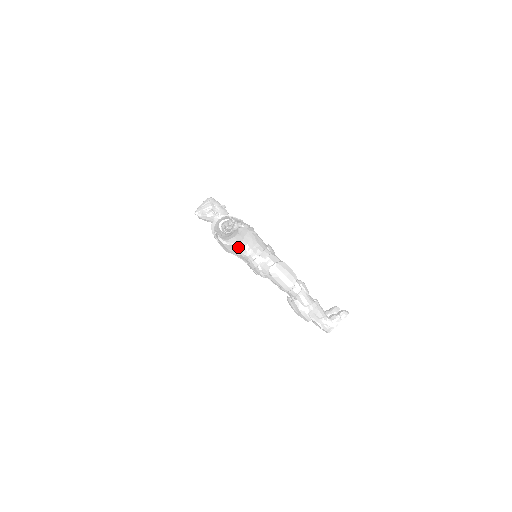
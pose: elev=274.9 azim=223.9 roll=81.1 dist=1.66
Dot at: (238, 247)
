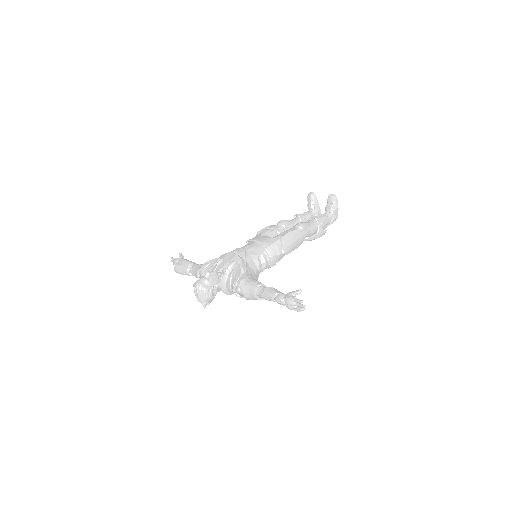
Dot at: (257, 277)
